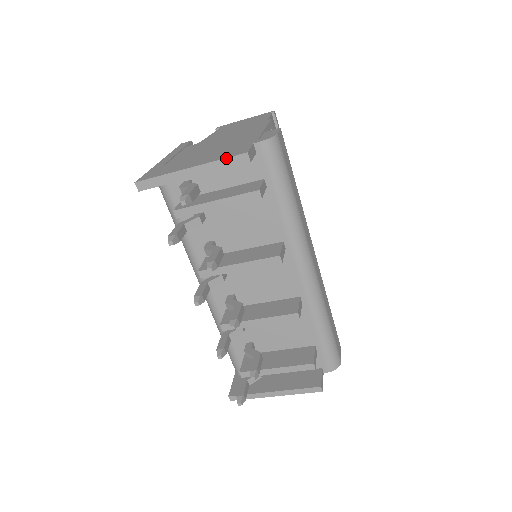
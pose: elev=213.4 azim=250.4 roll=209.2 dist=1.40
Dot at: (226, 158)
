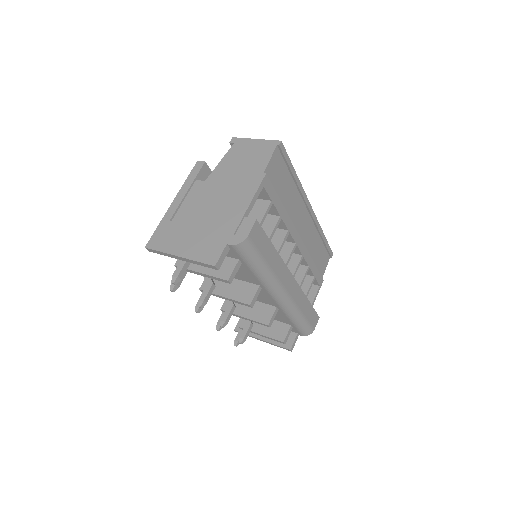
Dot at: (201, 263)
